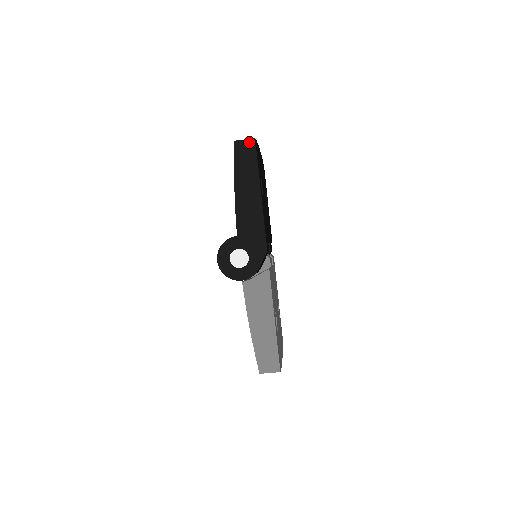
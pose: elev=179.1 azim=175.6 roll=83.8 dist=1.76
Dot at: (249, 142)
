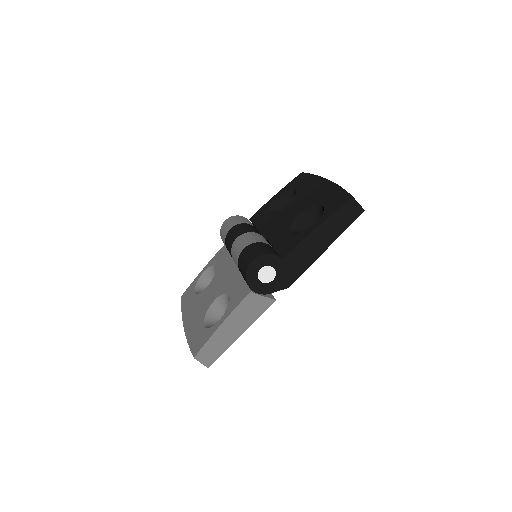
Dot at: (359, 209)
